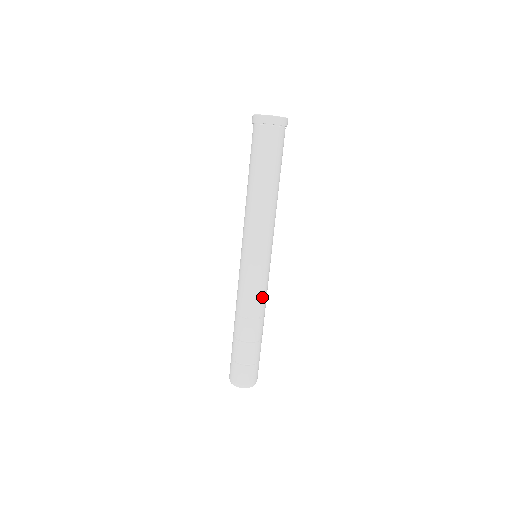
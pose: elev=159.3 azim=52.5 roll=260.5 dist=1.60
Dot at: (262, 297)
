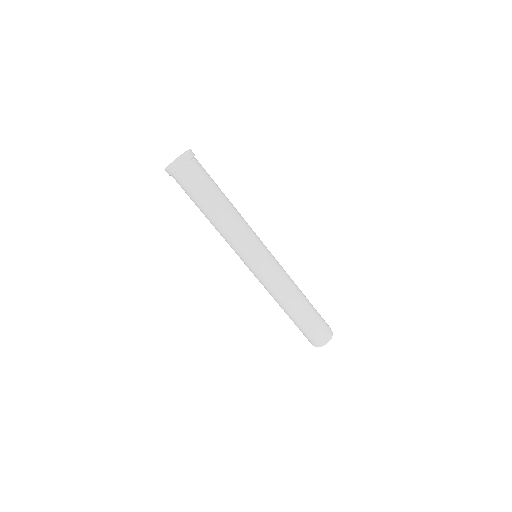
Dot at: (276, 287)
